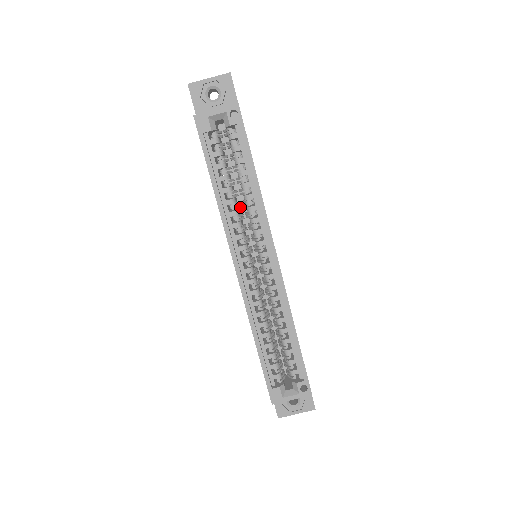
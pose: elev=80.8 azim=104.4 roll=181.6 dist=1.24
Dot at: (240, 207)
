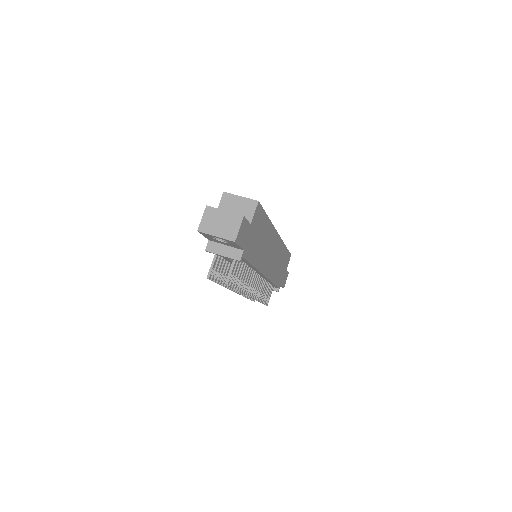
Dot at: occluded
